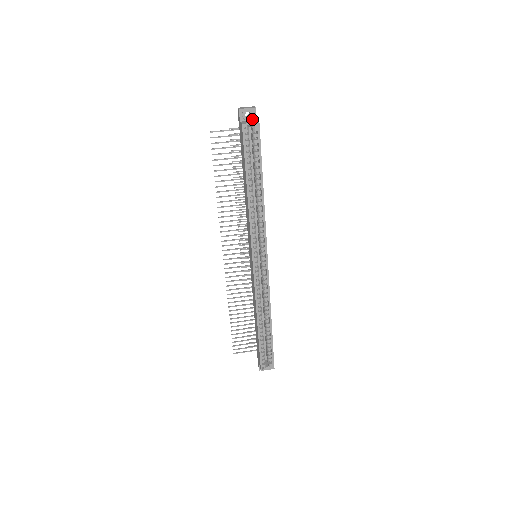
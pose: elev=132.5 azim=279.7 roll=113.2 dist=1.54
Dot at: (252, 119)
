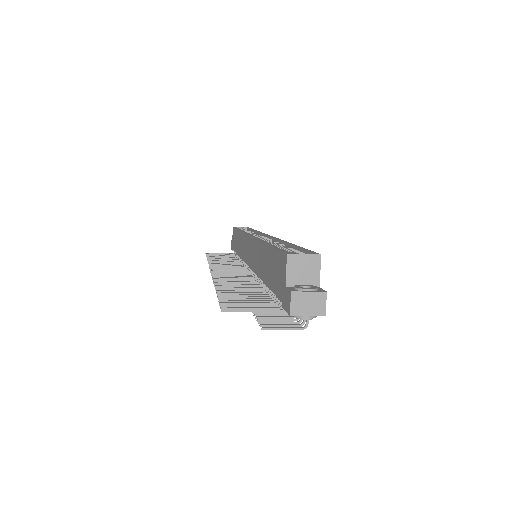
Dot at: occluded
